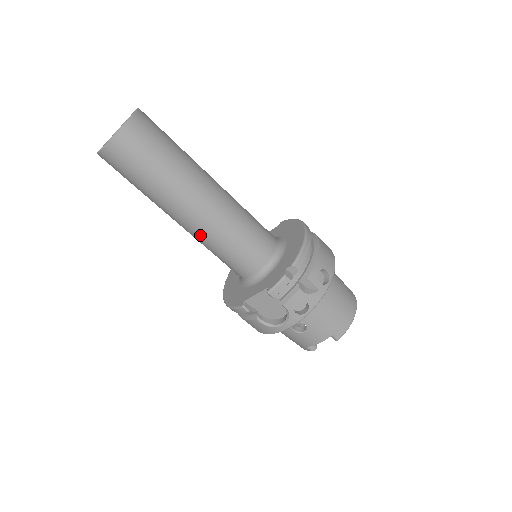
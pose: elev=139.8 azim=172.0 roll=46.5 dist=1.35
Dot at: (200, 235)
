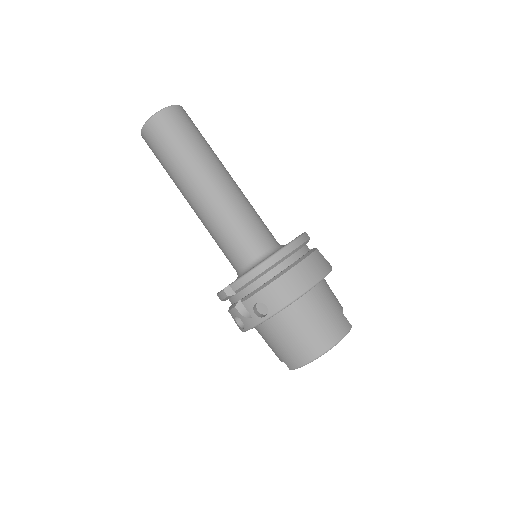
Dot at: occluded
